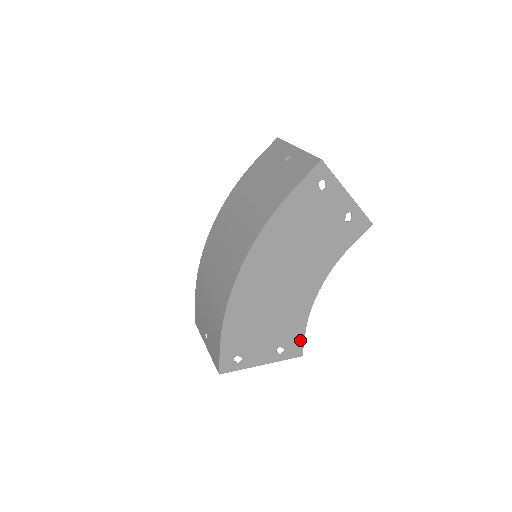
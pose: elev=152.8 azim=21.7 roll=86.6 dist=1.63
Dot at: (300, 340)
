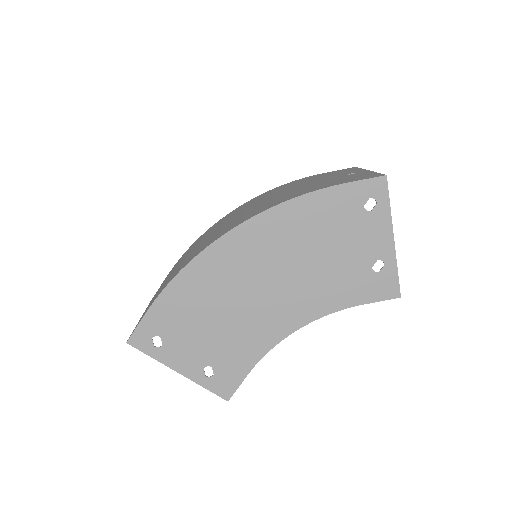
Dot at: (238, 377)
